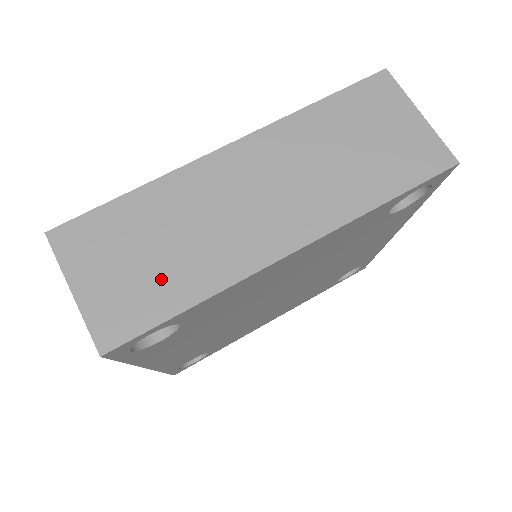
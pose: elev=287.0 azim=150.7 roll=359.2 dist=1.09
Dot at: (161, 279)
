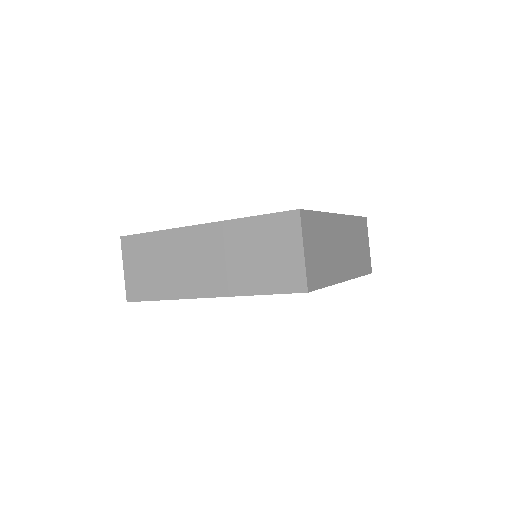
Dot at: (154, 281)
